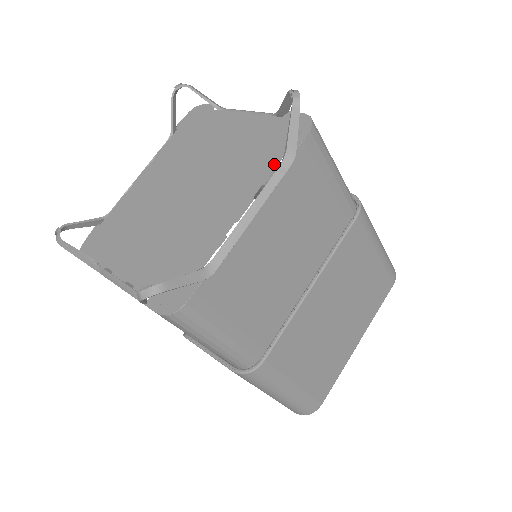
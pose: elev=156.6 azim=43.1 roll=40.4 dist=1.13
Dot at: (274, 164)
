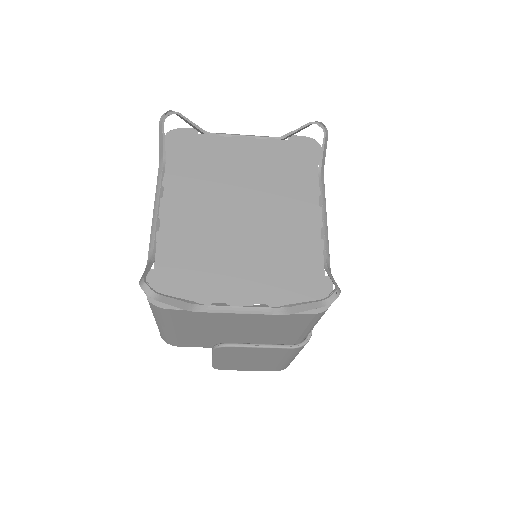
Dot at: (316, 179)
